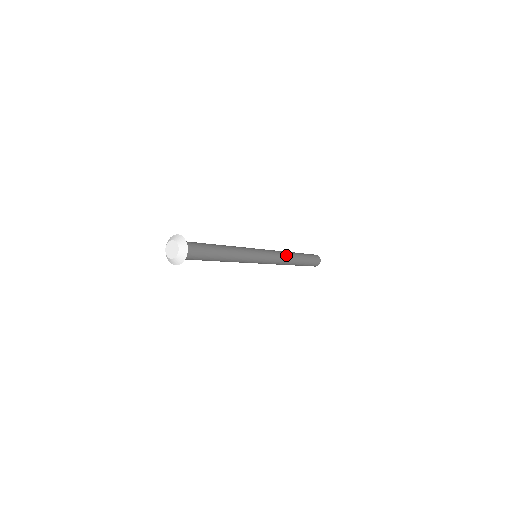
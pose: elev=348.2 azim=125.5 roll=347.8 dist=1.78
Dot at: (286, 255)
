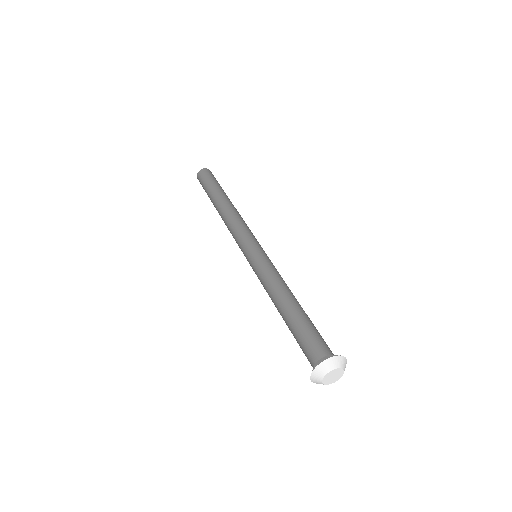
Dot at: occluded
